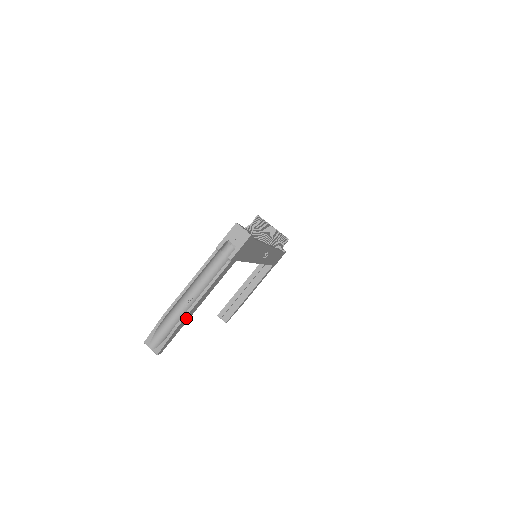
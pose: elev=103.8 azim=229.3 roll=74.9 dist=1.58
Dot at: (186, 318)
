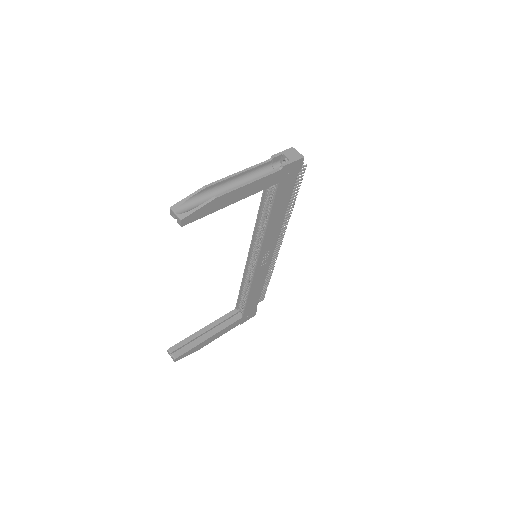
Dot at: (224, 199)
